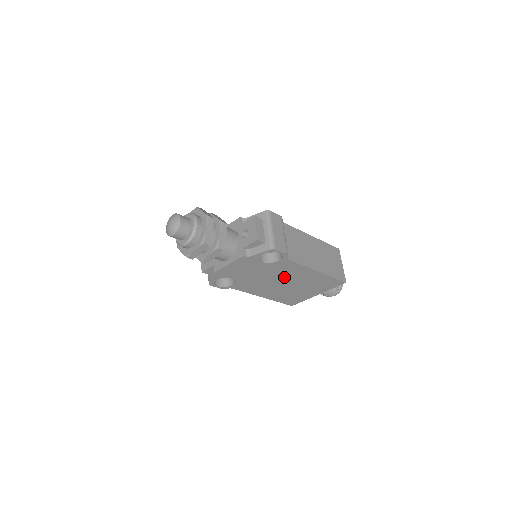
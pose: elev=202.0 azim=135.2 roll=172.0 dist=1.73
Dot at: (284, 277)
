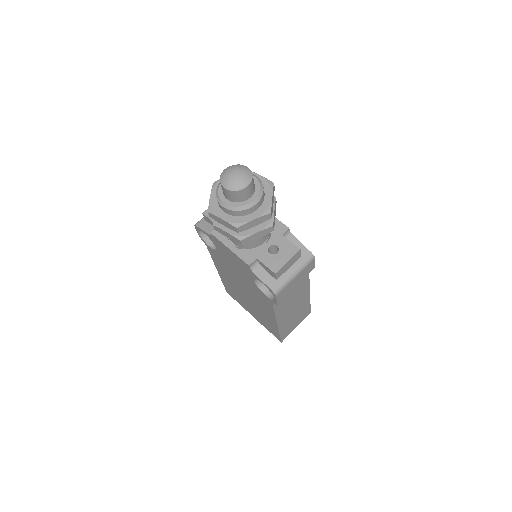
Dot at: (251, 294)
